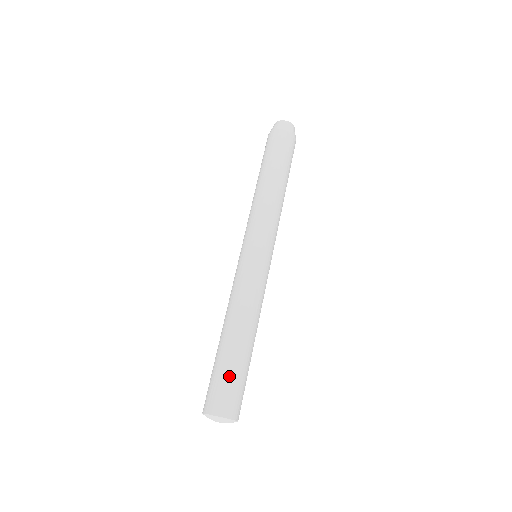
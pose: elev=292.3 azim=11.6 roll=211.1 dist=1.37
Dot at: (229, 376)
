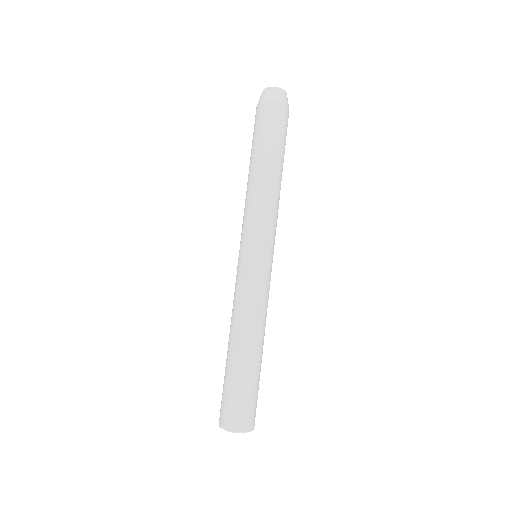
Dot at: (252, 392)
